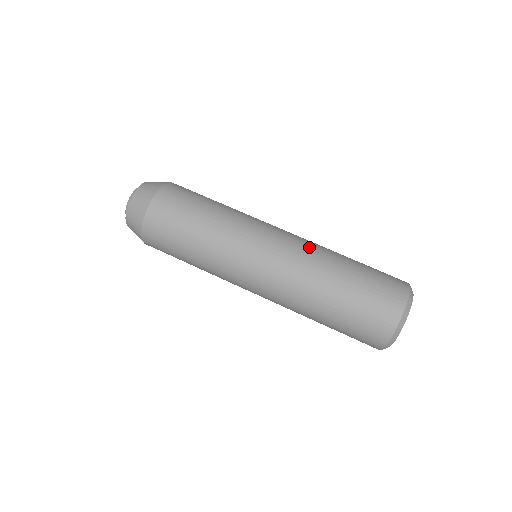
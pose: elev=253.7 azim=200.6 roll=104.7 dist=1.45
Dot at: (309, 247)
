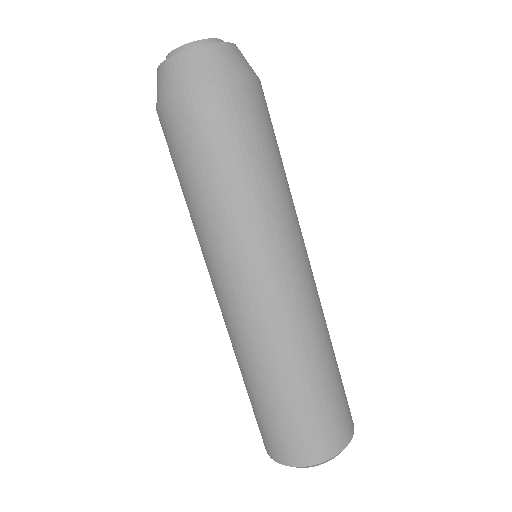
Dot at: (317, 314)
